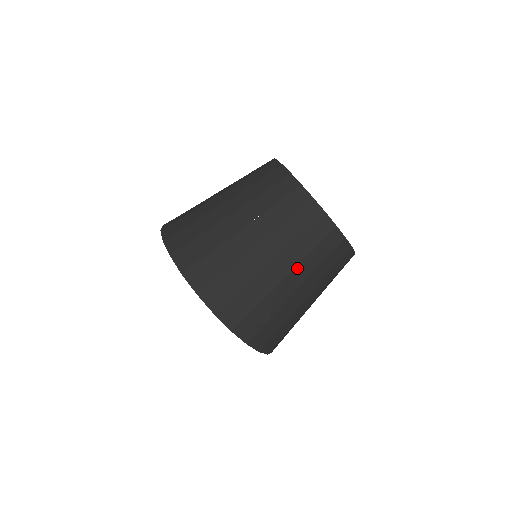
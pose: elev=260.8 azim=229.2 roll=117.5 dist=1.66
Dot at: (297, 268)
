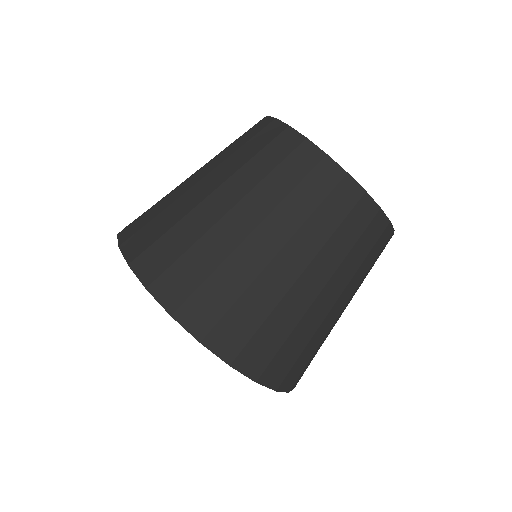
Dot at: (346, 288)
